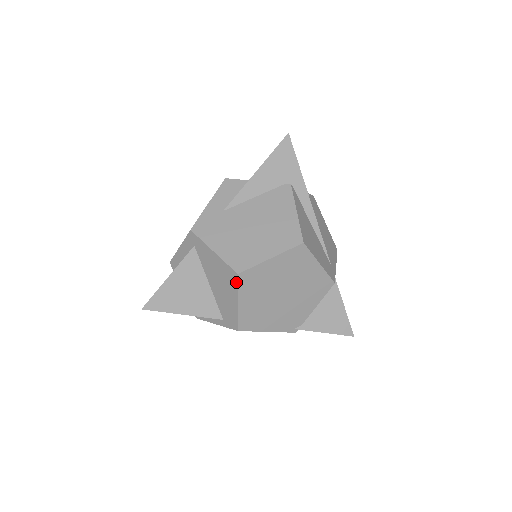
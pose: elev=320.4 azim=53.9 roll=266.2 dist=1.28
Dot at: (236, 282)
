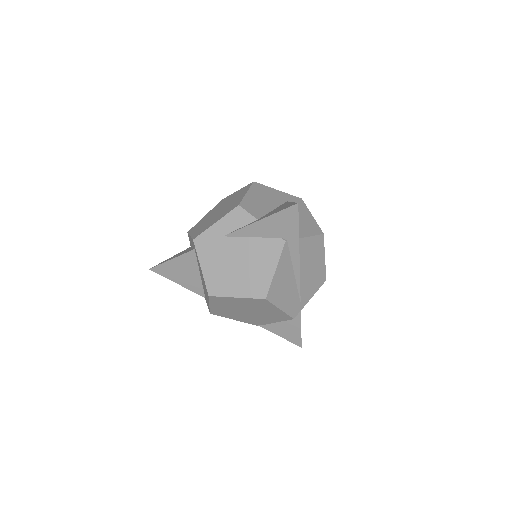
Dot at: (208, 297)
